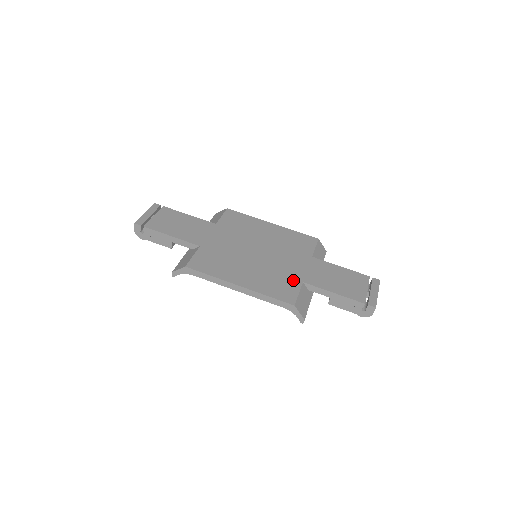
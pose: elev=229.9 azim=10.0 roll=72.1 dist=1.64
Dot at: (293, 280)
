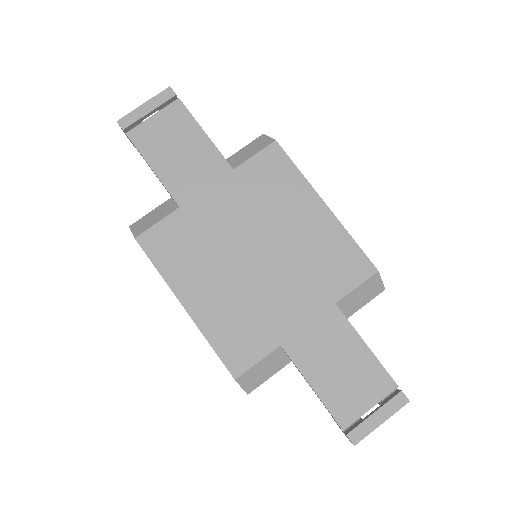
Dot at: (268, 335)
